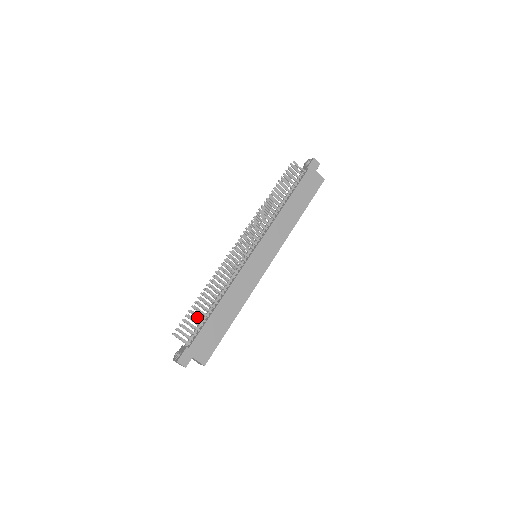
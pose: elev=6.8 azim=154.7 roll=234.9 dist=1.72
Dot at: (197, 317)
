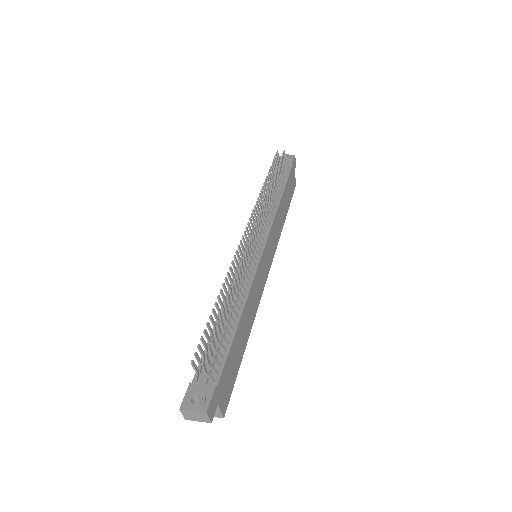
Dot at: (212, 335)
